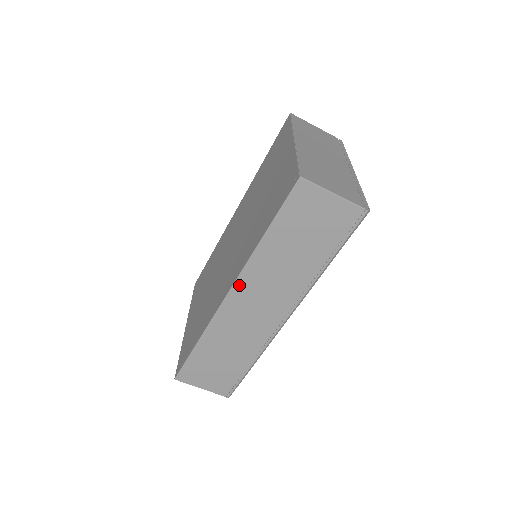
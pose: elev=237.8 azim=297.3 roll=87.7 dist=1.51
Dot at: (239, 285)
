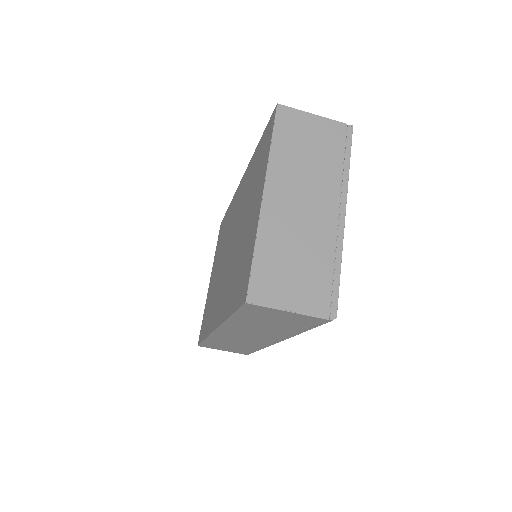
Dot at: (223, 329)
